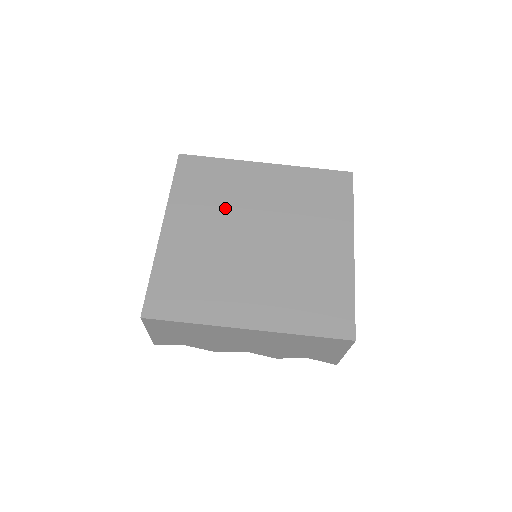
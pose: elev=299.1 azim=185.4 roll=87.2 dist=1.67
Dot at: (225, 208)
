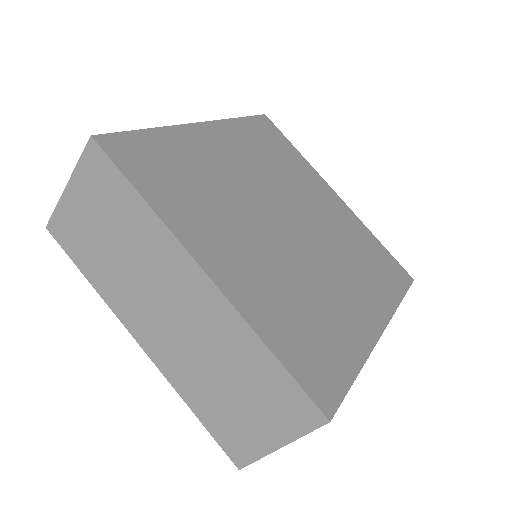
Dot at: (231, 202)
